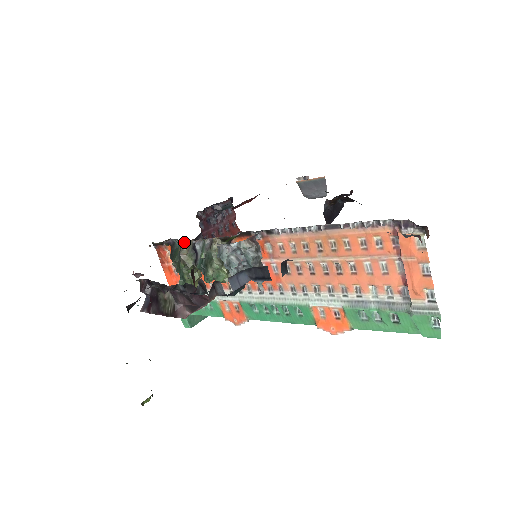
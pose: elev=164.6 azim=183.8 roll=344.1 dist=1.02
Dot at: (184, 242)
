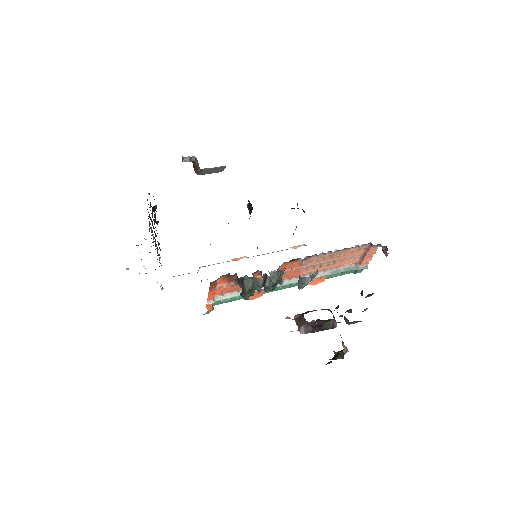
Dot at: occluded
